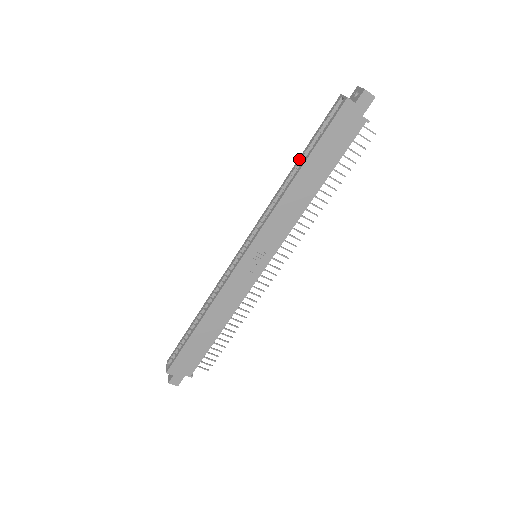
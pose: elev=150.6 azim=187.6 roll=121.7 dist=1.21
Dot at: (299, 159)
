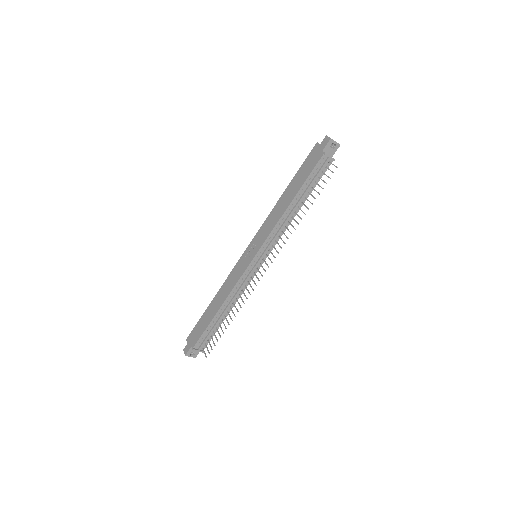
Dot at: occluded
